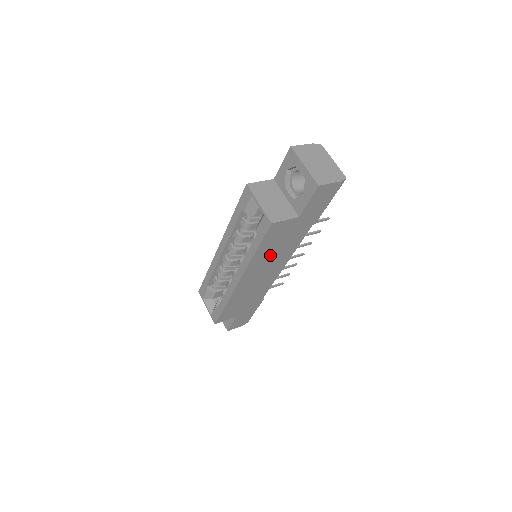
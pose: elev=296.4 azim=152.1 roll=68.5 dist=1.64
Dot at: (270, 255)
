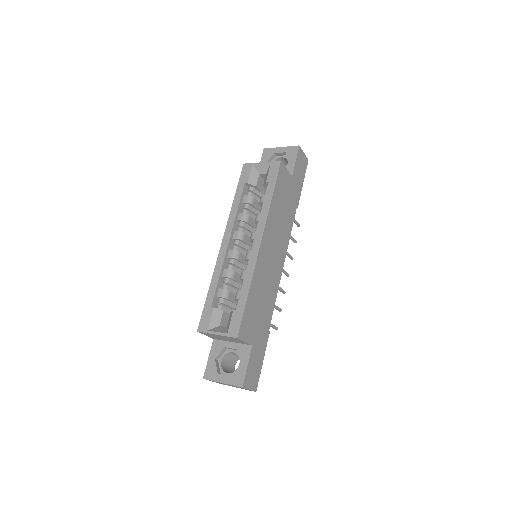
Dot at: (278, 220)
